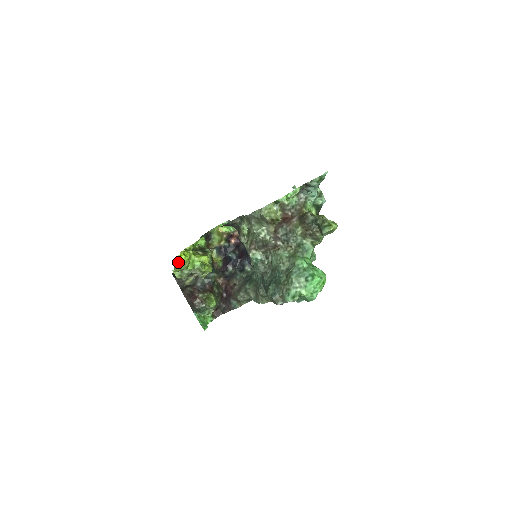
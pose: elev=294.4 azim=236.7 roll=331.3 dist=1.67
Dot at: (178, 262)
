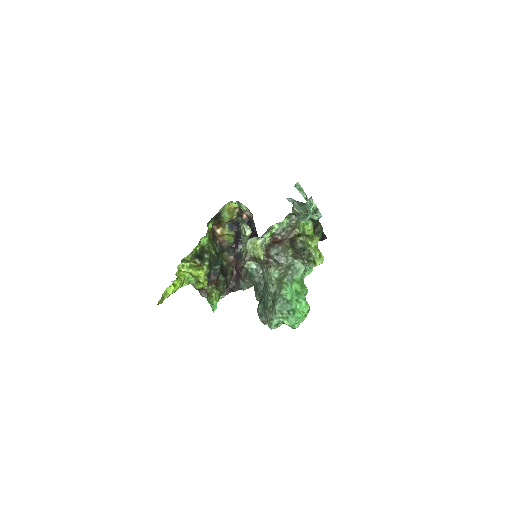
Dot at: (167, 294)
